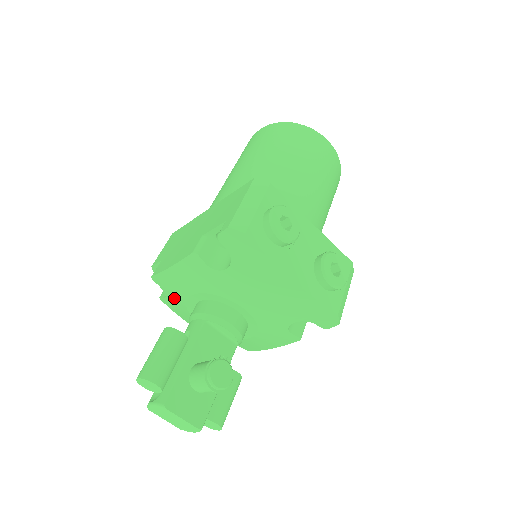
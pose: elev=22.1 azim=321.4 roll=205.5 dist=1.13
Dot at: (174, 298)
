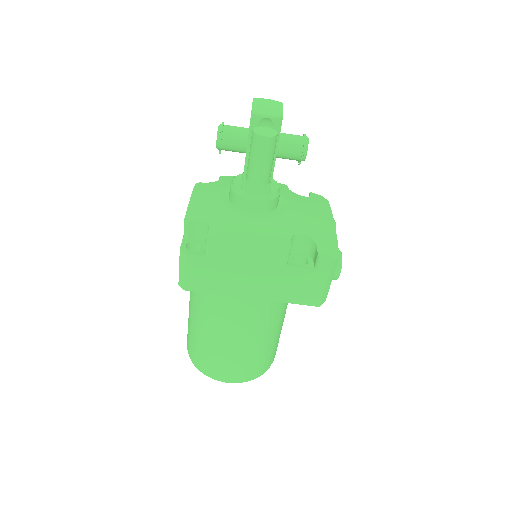
Dot at: (226, 182)
